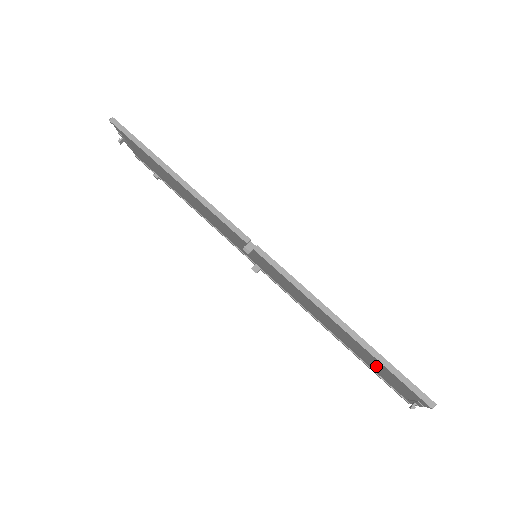
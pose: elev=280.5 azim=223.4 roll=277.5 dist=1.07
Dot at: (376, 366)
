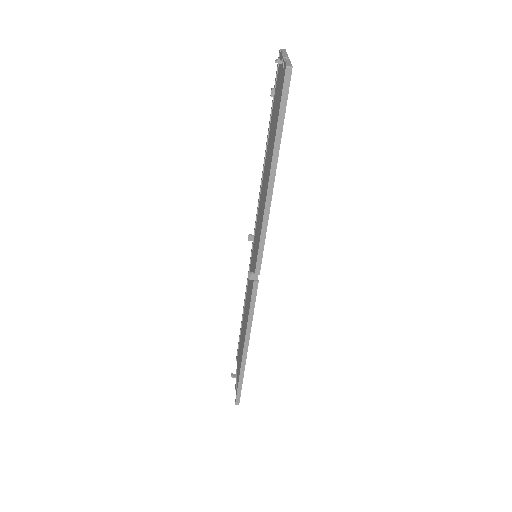
Dot at: (240, 354)
